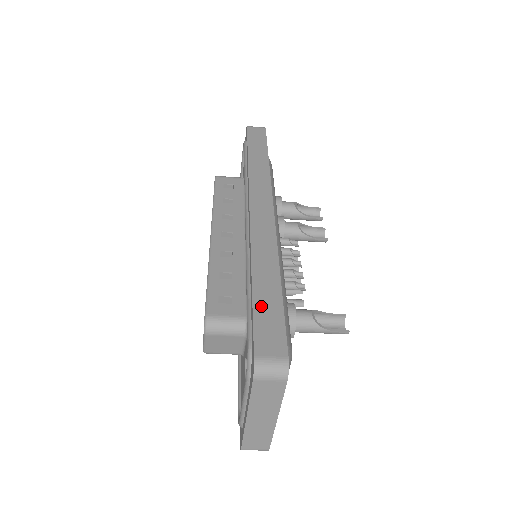
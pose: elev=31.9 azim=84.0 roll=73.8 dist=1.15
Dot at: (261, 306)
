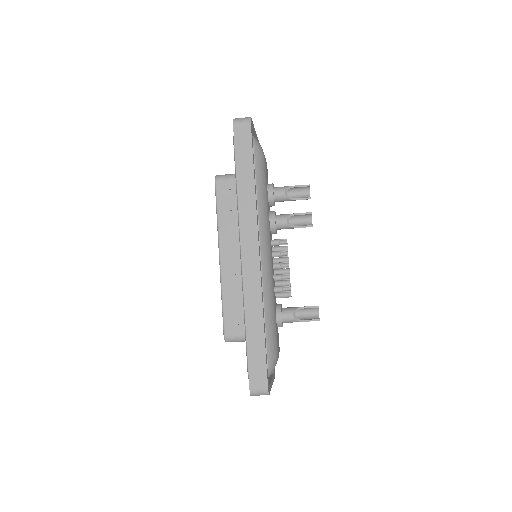
Dot at: (252, 352)
